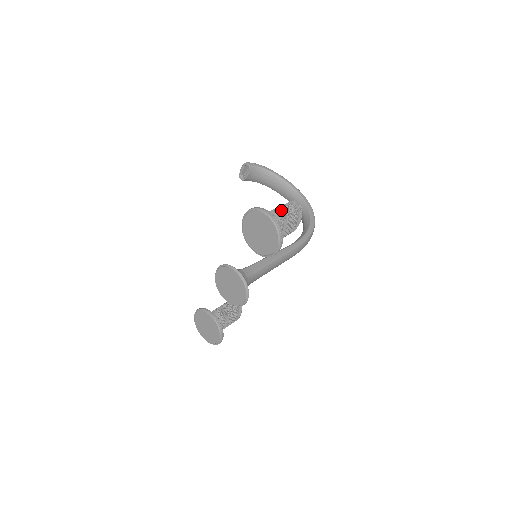
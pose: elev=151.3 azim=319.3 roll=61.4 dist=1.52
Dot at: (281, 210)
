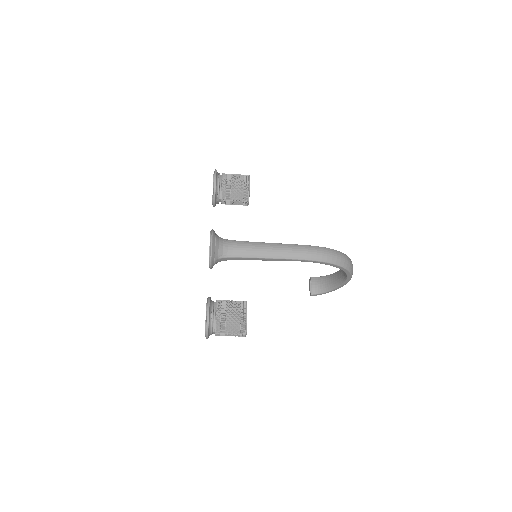
Dot at: occluded
